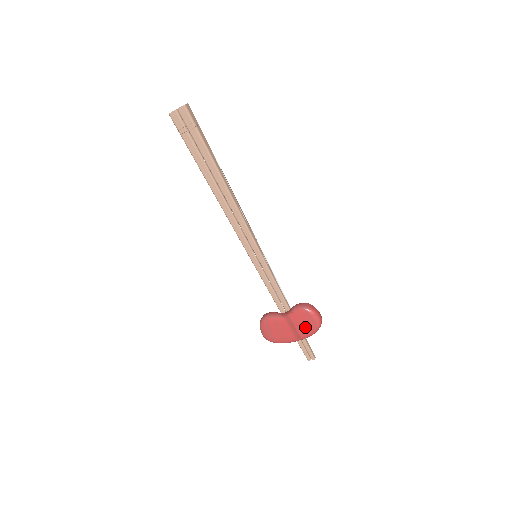
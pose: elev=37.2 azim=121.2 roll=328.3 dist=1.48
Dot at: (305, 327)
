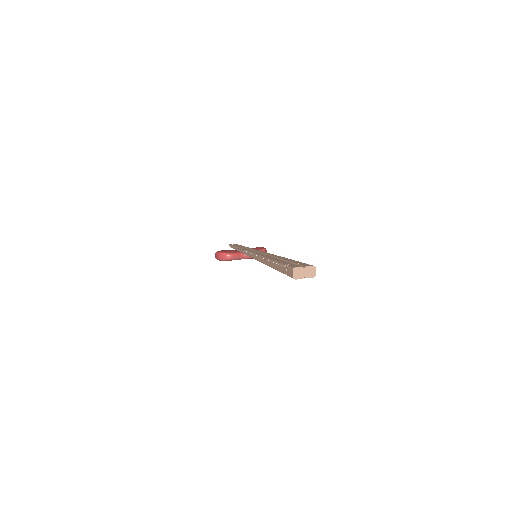
Dot at: occluded
